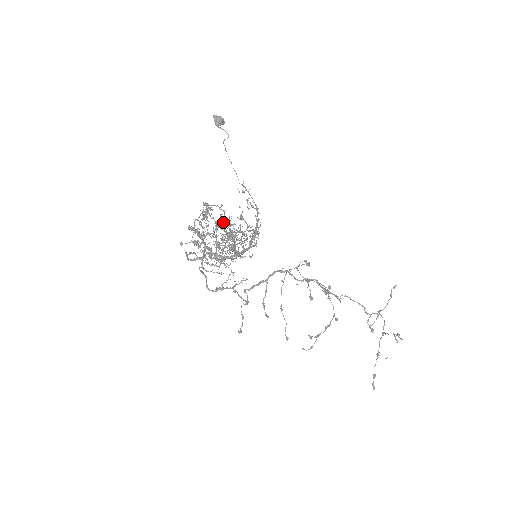
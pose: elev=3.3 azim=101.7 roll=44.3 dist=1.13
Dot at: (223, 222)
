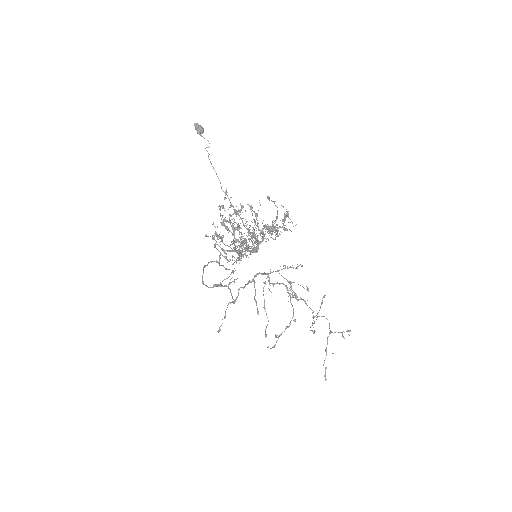
Dot at: (277, 216)
